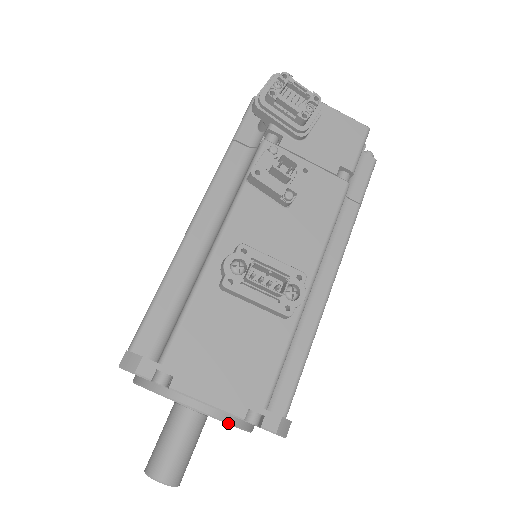
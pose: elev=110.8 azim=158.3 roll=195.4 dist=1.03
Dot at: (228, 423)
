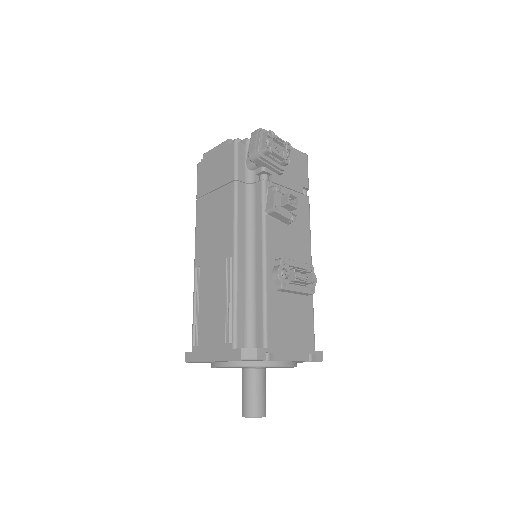
Dot at: occluded
